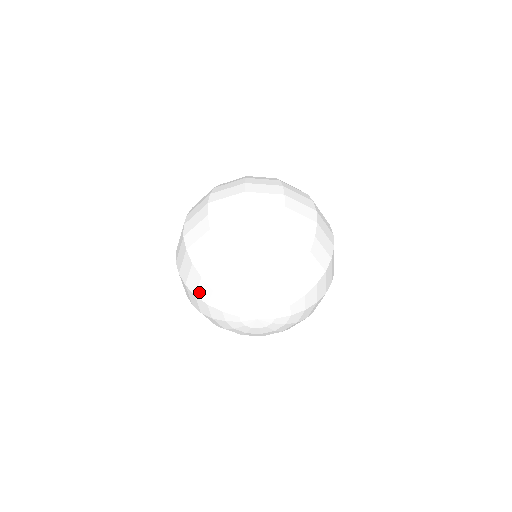
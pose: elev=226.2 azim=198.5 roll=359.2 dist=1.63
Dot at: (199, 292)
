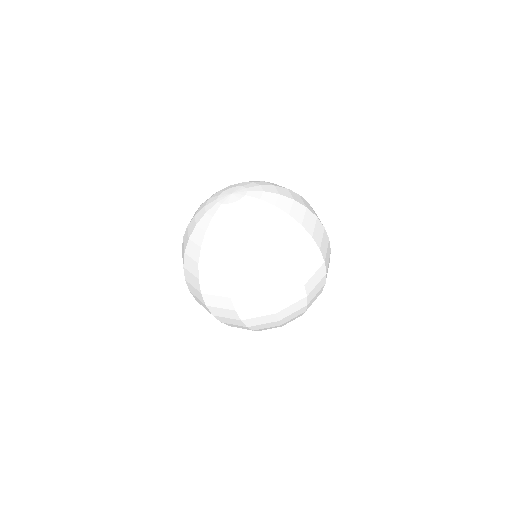
Dot at: occluded
